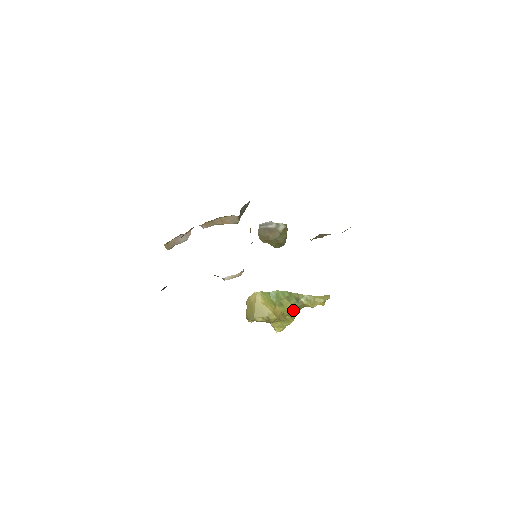
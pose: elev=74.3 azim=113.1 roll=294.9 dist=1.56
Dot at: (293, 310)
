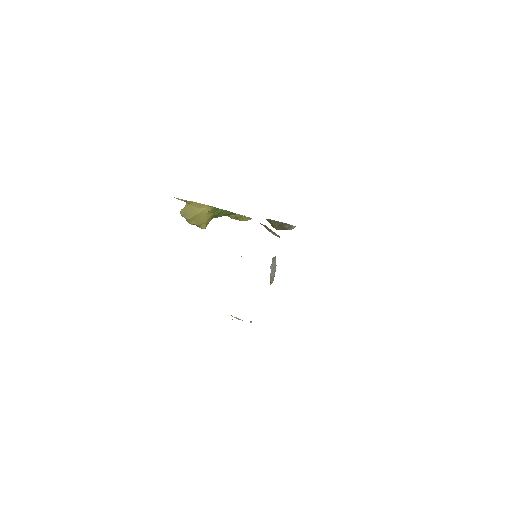
Dot at: occluded
